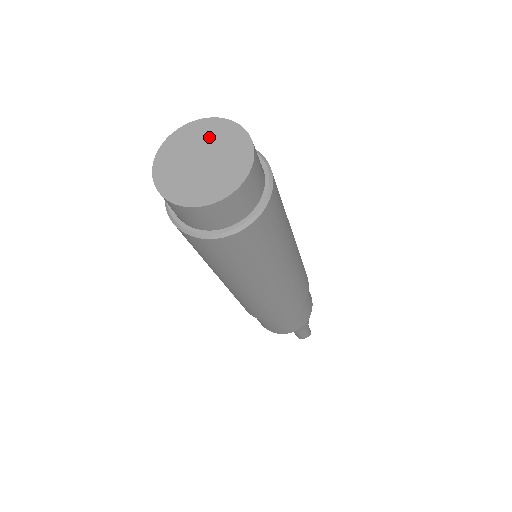
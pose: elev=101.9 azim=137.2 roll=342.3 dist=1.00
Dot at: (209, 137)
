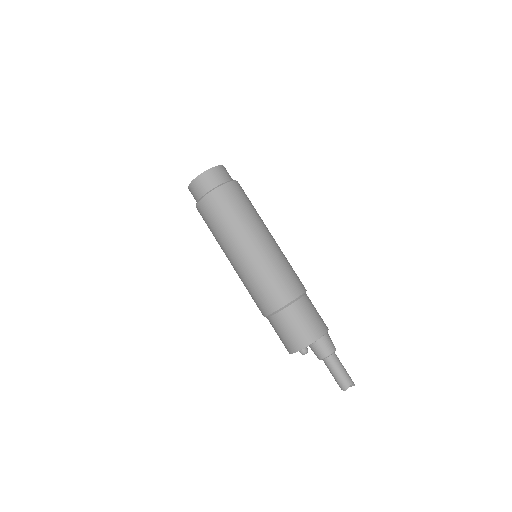
Dot at: occluded
